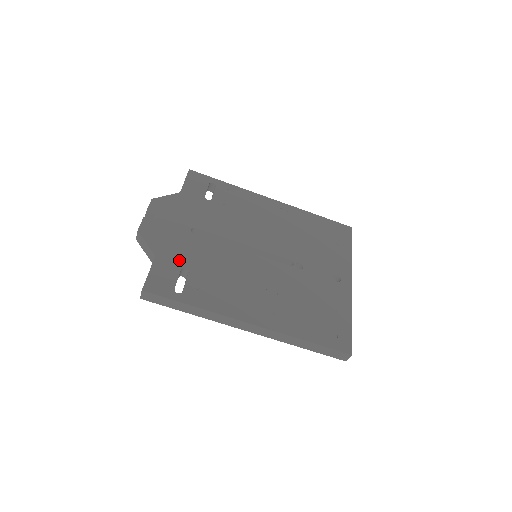
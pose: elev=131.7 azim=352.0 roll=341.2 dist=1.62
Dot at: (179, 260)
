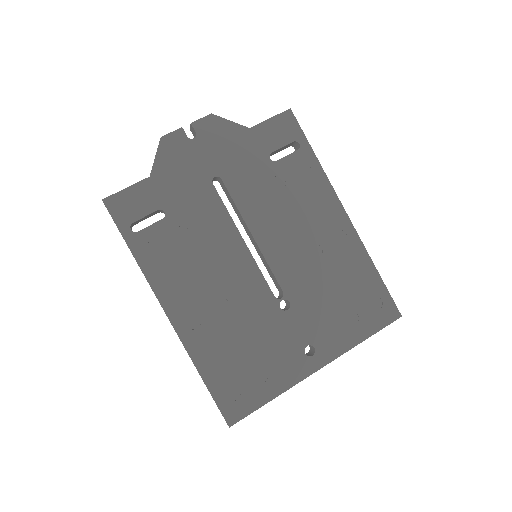
Dot at: (168, 199)
